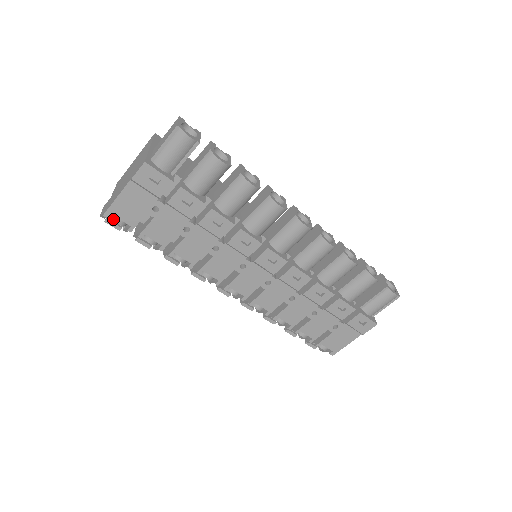
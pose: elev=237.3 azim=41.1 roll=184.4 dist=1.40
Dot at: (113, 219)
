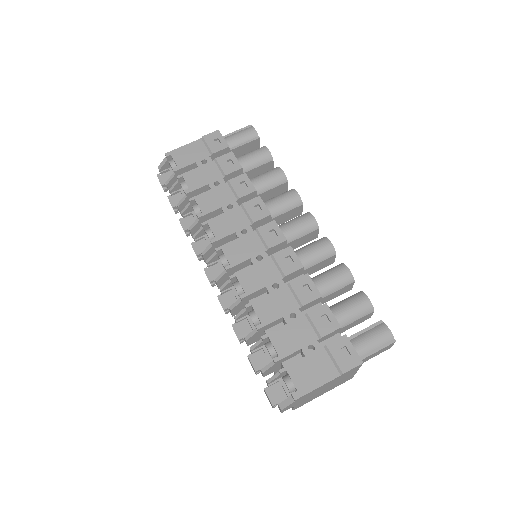
Dot at: (169, 161)
